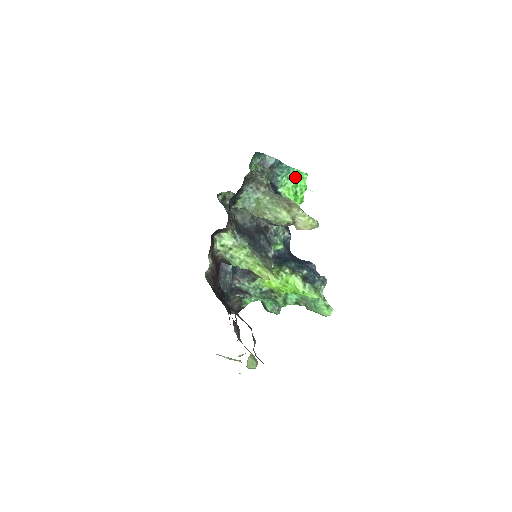
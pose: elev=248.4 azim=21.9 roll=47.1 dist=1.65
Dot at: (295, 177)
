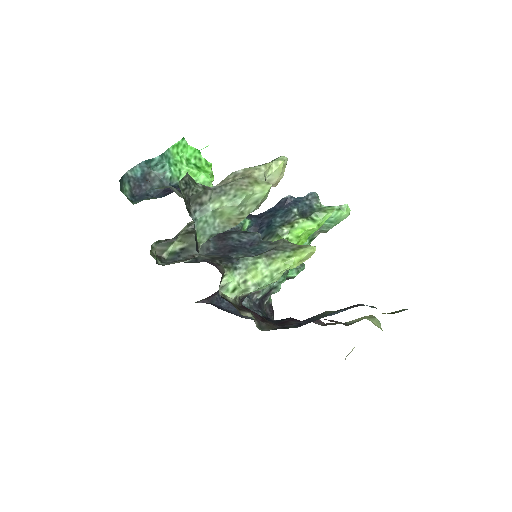
Dot at: (177, 155)
